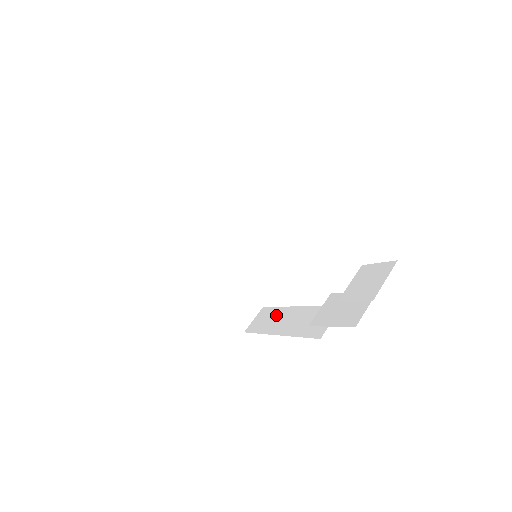
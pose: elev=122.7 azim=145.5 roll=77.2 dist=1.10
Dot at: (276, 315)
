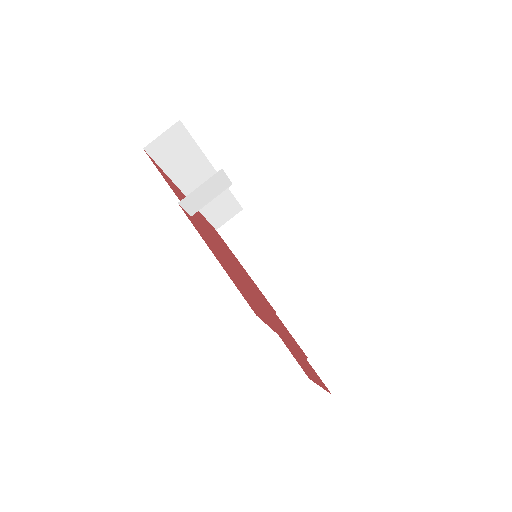
Dot at: (252, 239)
